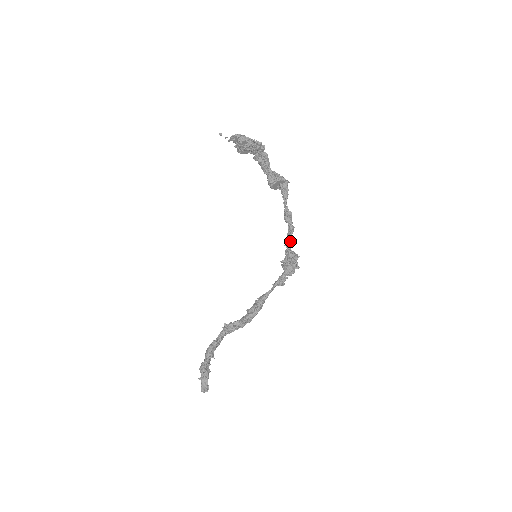
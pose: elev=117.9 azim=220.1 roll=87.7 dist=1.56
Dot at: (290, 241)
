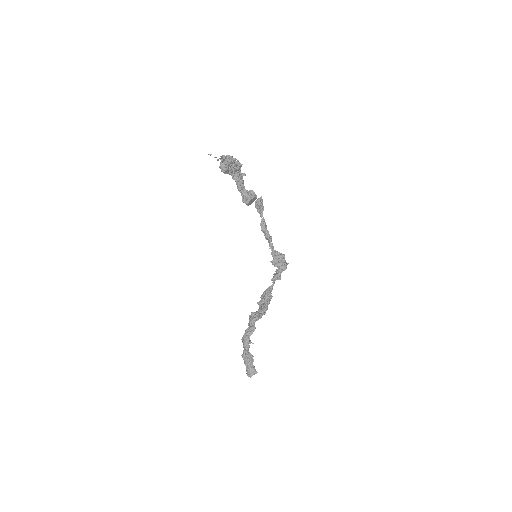
Dot at: (272, 245)
